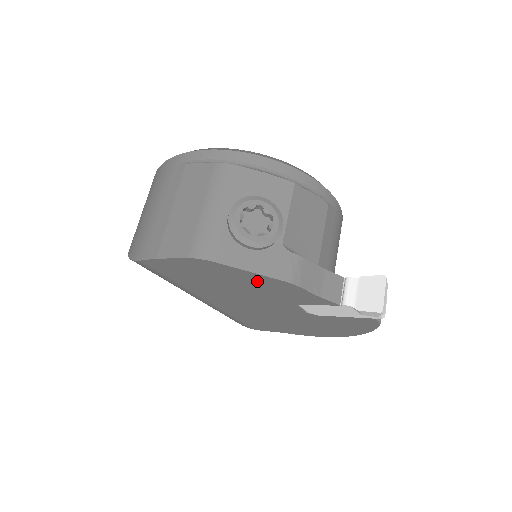
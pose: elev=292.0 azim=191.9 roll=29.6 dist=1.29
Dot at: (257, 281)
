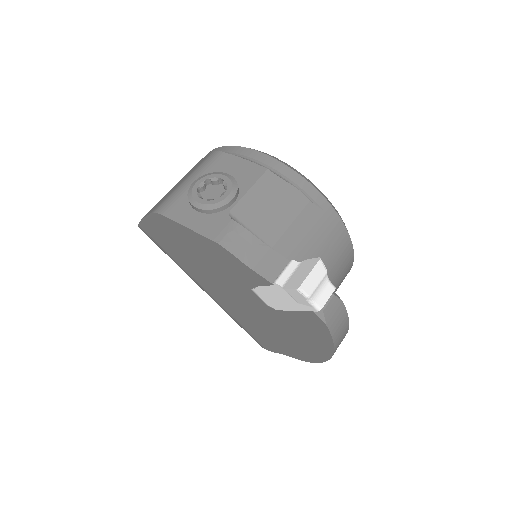
Dot at: (202, 245)
